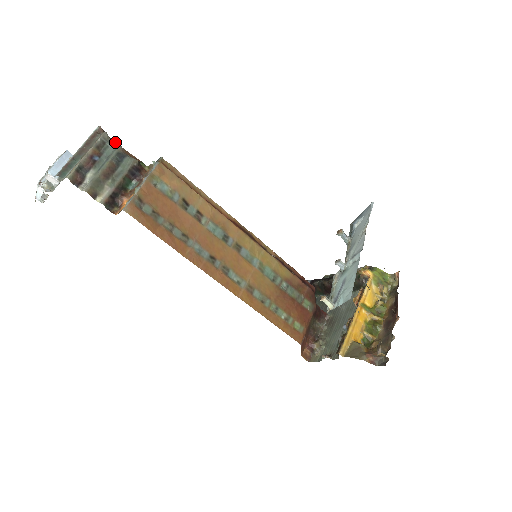
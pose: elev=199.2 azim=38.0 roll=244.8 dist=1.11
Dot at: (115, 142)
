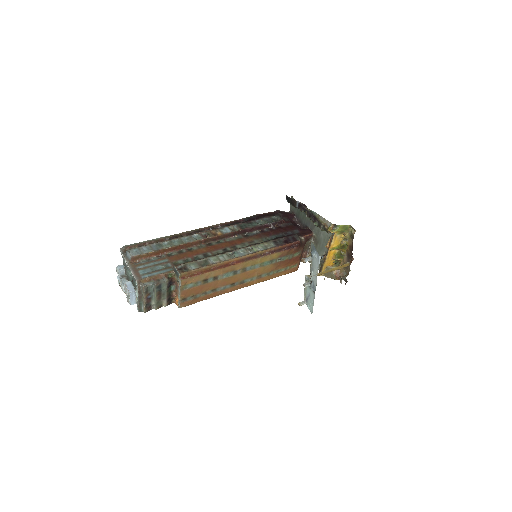
Dot at: (149, 279)
